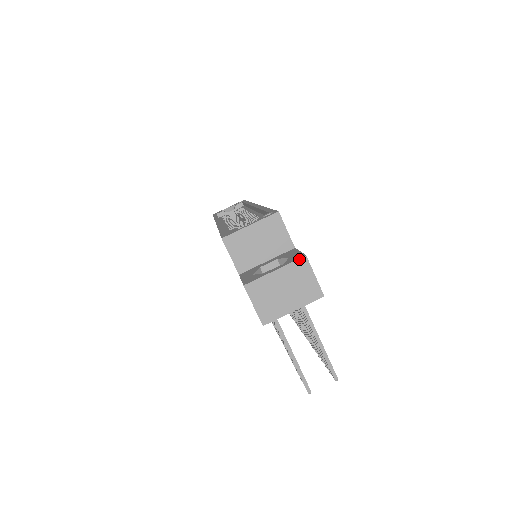
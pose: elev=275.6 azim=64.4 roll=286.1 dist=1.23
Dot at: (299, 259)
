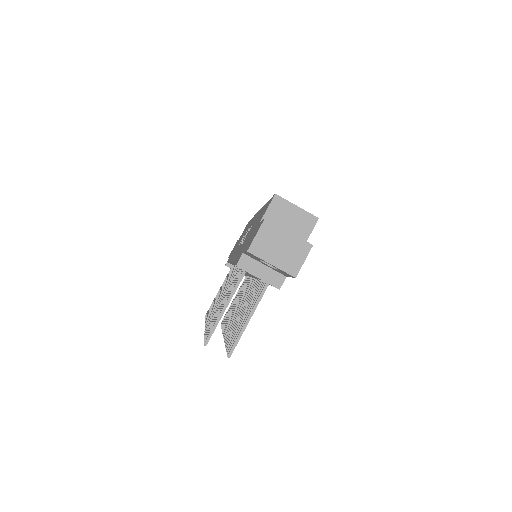
Dot at: (308, 242)
